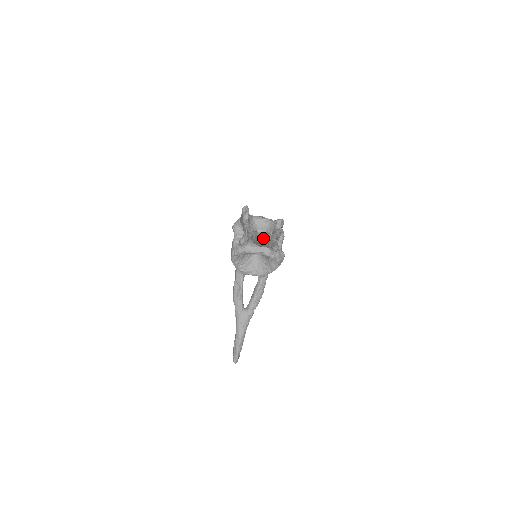
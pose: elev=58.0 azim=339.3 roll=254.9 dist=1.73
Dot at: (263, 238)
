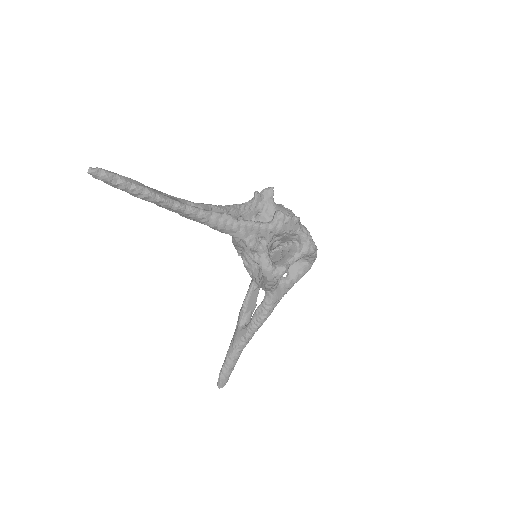
Dot at: occluded
